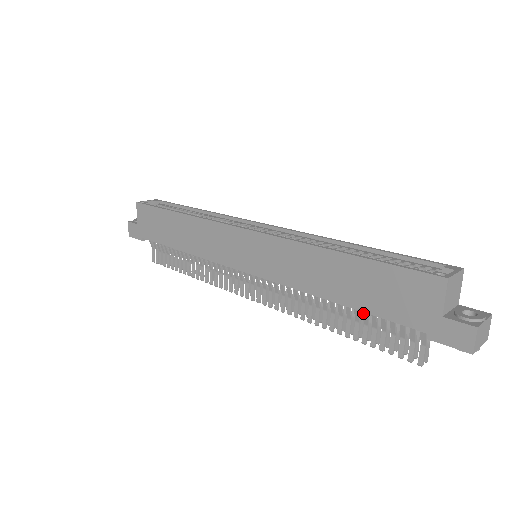
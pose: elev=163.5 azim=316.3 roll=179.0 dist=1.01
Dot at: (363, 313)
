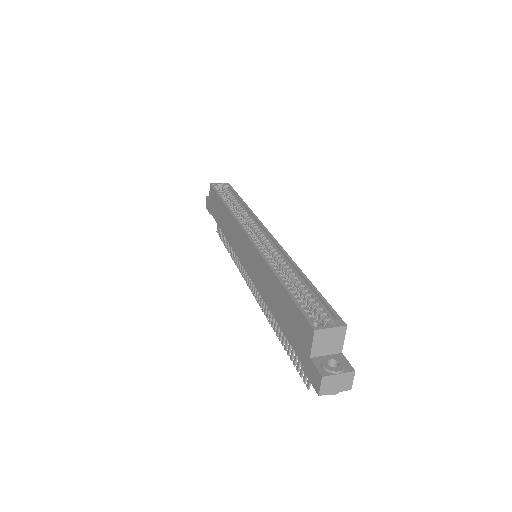
Dot at: occluded
